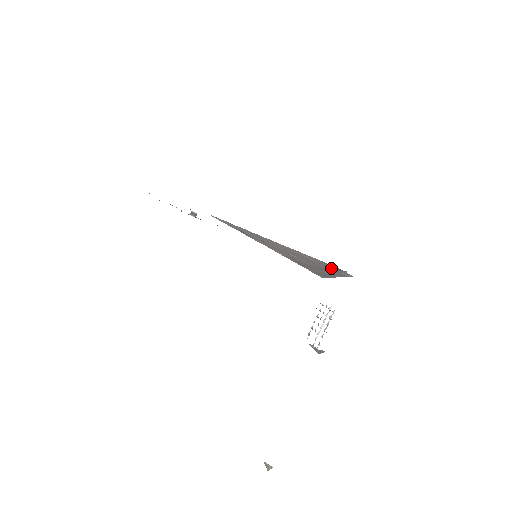
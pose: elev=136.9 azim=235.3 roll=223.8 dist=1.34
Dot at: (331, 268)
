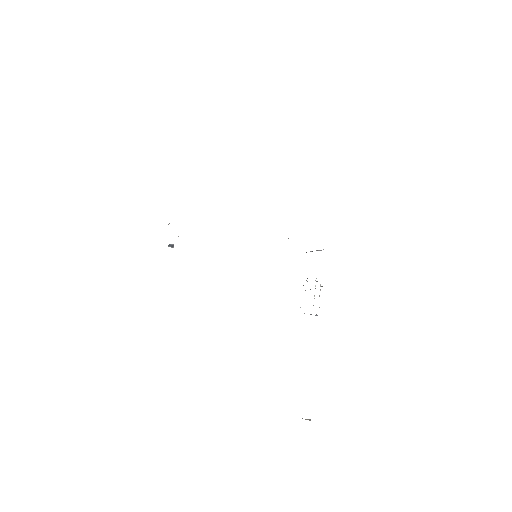
Dot at: occluded
